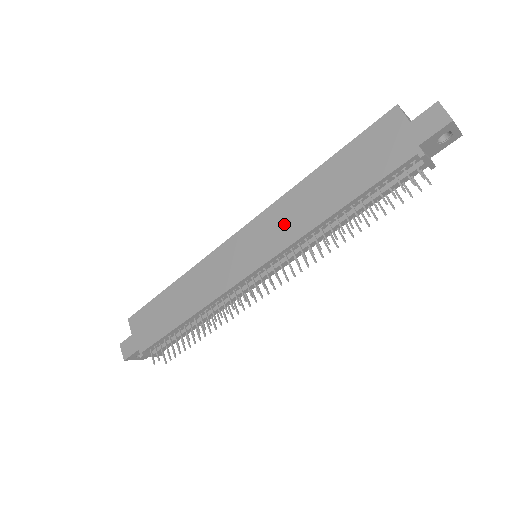
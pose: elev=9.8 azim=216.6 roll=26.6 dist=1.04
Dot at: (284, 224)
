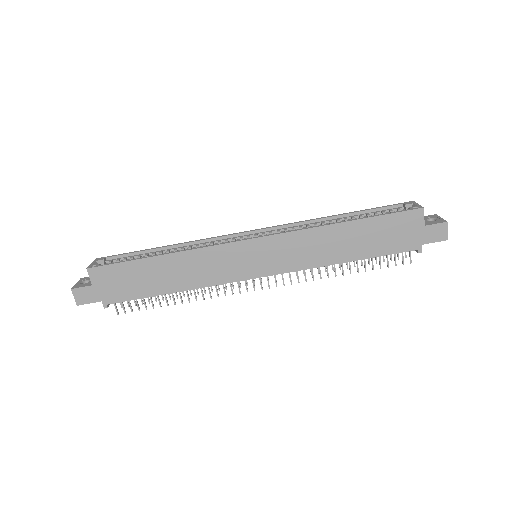
Dot at: (301, 252)
